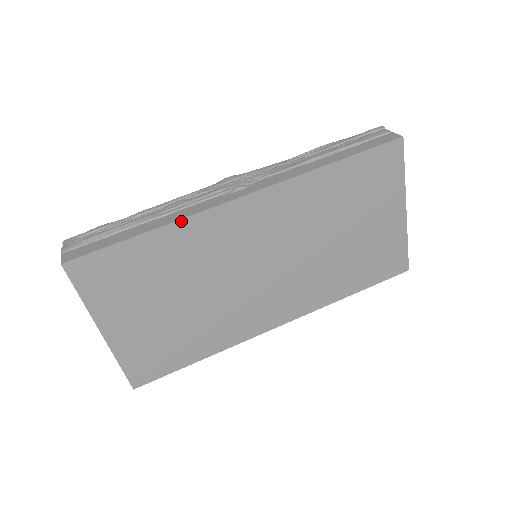
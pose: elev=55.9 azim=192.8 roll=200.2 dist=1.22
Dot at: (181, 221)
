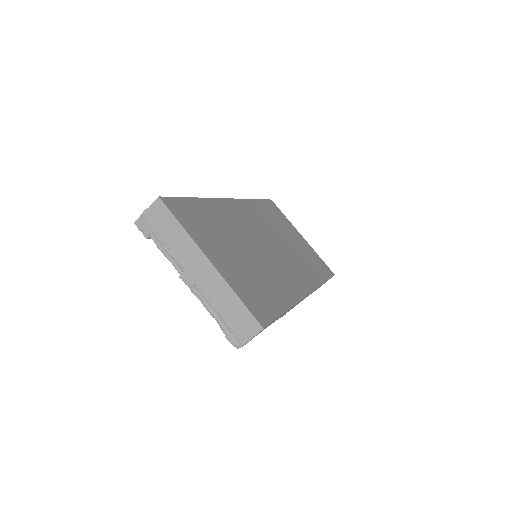
Dot at: (209, 199)
